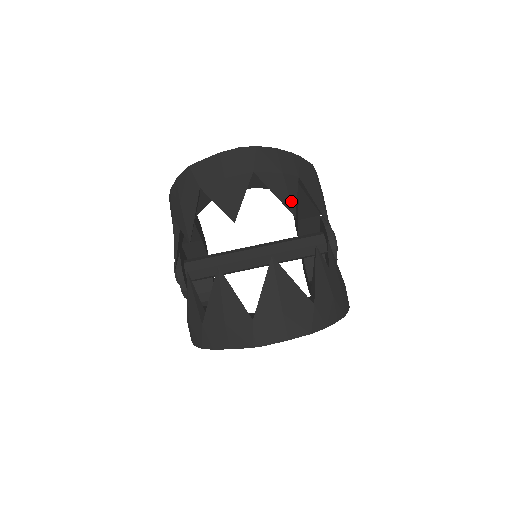
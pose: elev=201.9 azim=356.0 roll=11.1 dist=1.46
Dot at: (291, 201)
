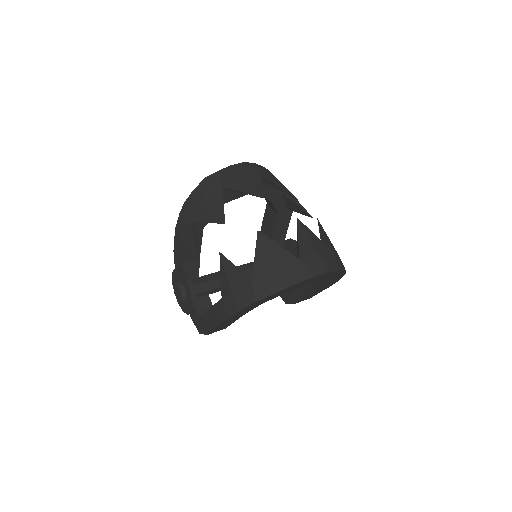
Dot at: (291, 193)
